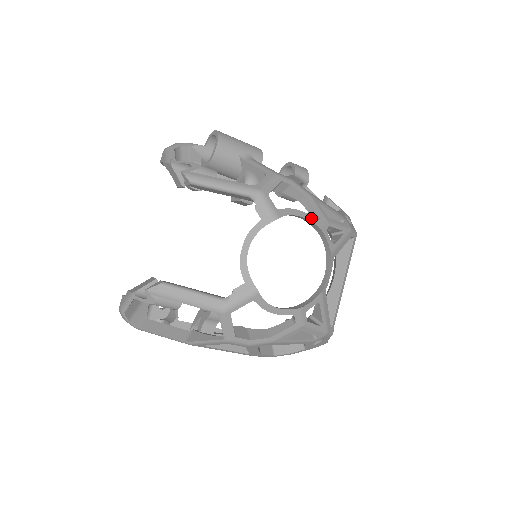
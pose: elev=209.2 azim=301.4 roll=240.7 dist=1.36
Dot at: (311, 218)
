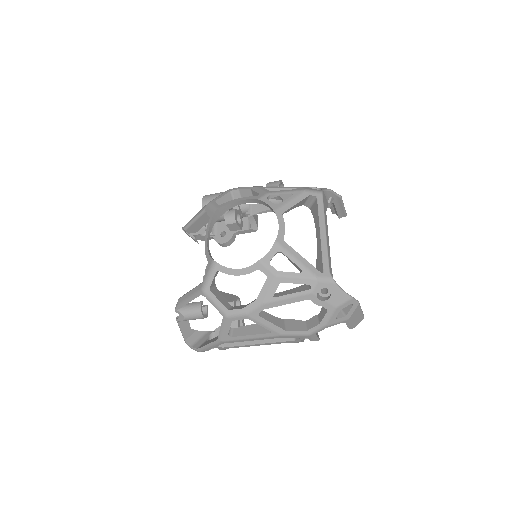
Dot at: (250, 198)
